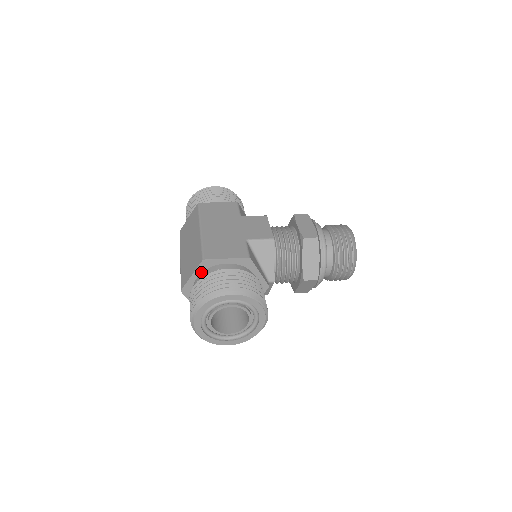
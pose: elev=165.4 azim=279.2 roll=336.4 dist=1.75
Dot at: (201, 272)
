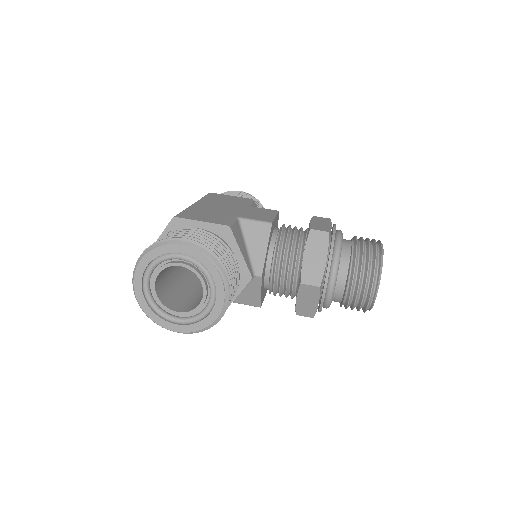
Dot at: occluded
